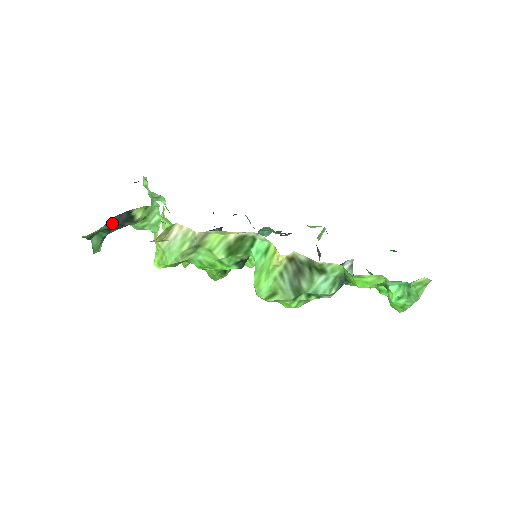
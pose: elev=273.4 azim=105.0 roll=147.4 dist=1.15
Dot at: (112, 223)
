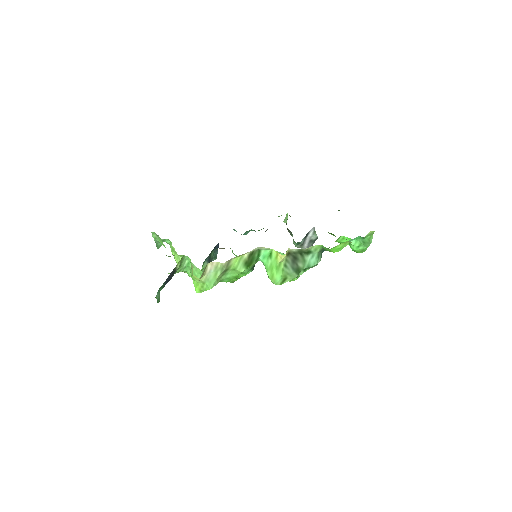
Dot at: (166, 280)
